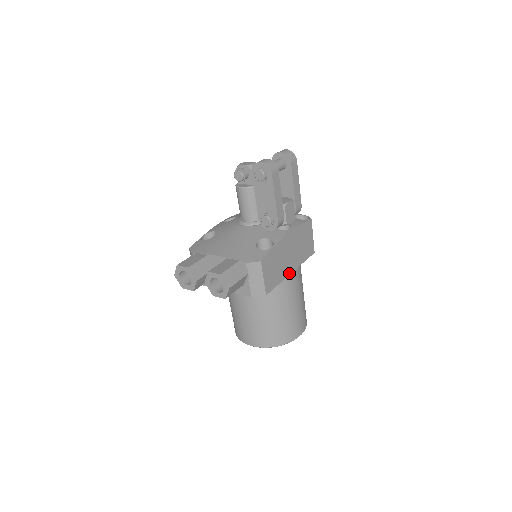
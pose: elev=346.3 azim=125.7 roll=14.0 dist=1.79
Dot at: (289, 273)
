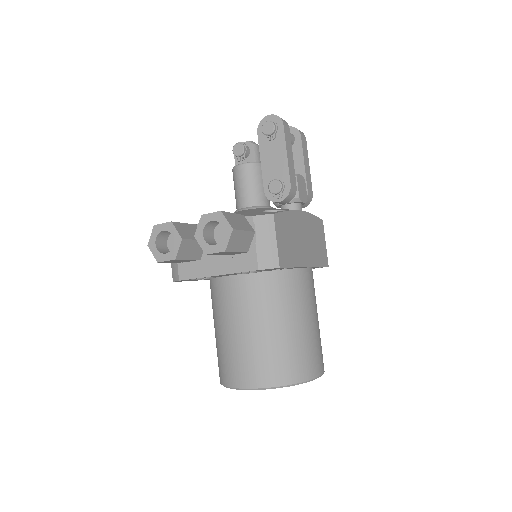
Dot at: (304, 265)
